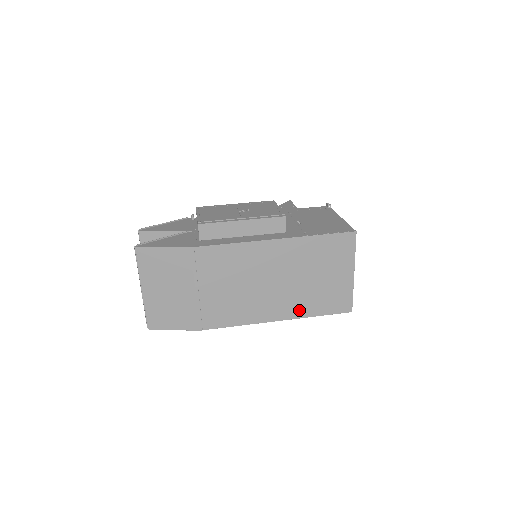
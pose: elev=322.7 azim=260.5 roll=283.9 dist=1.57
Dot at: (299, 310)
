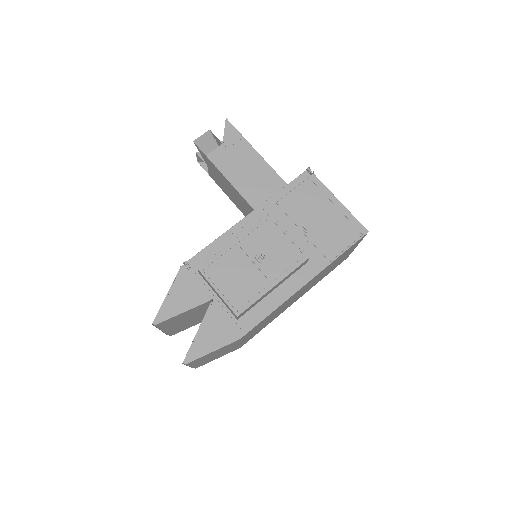
Dot at: occluded
